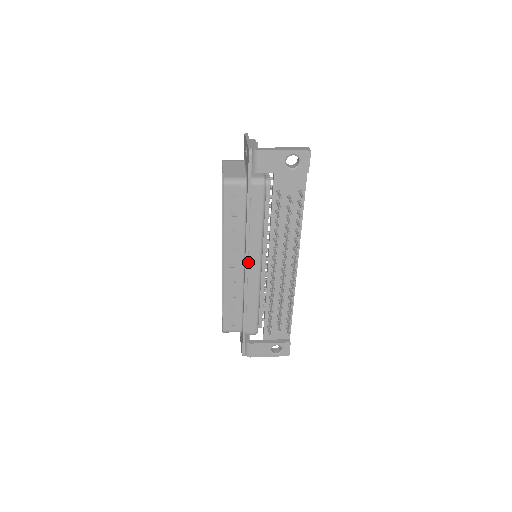
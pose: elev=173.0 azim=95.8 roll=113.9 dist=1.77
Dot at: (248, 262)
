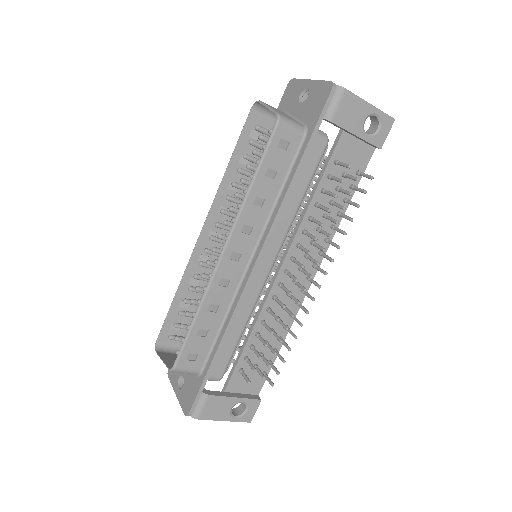
Dot at: (260, 256)
